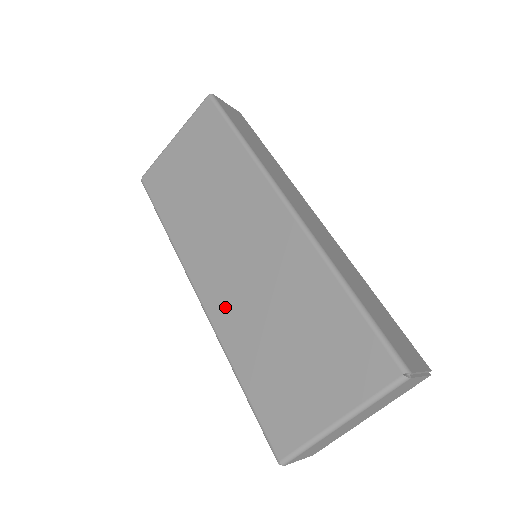
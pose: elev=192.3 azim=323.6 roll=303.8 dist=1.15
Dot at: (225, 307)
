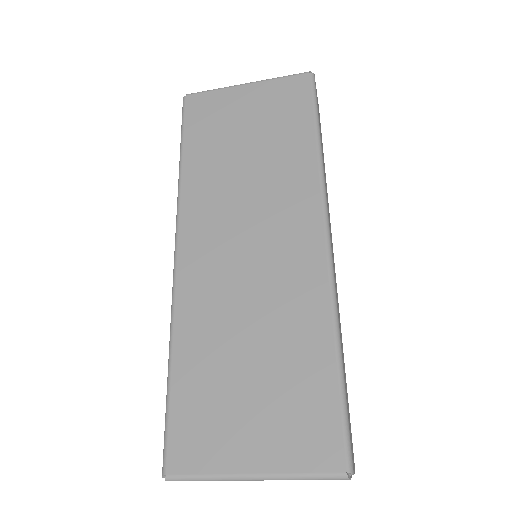
Dot at: (200, 287)
